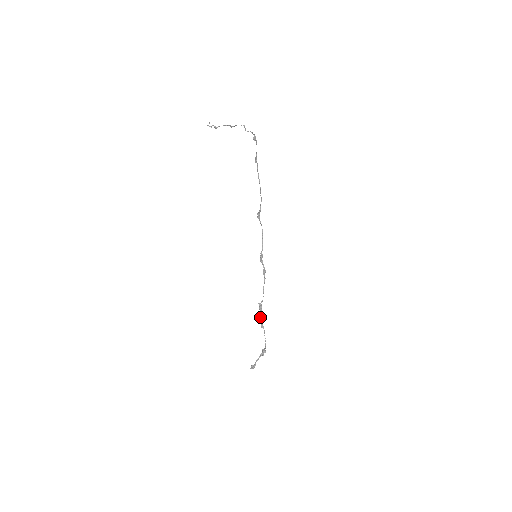
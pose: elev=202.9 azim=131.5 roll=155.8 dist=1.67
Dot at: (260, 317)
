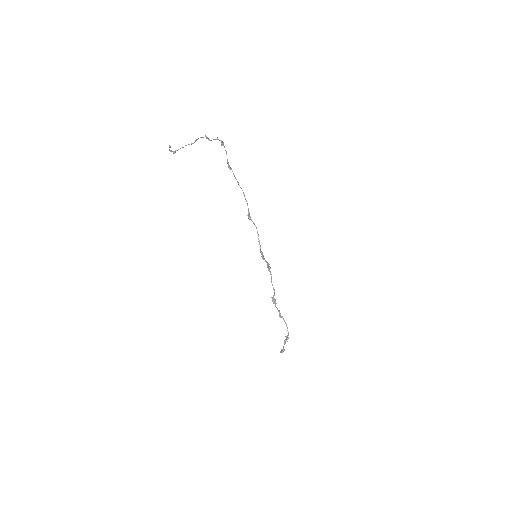
Dot at: occluded
